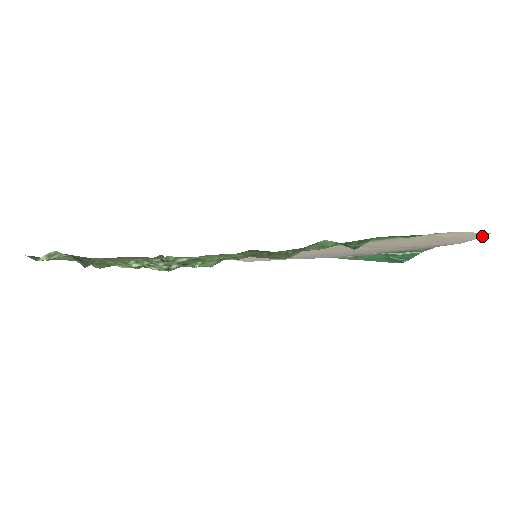
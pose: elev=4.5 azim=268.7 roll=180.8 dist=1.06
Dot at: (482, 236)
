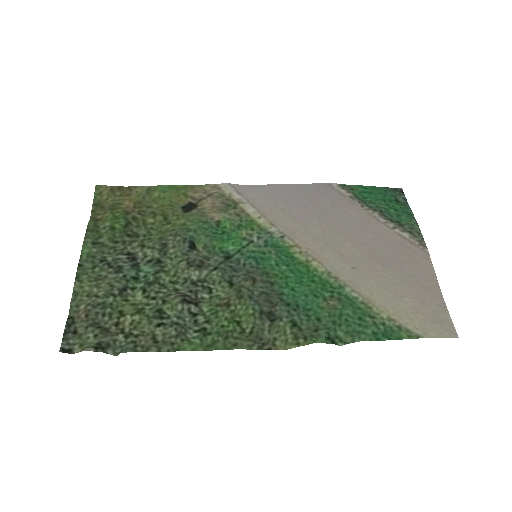
Dot at: (453, 324)
